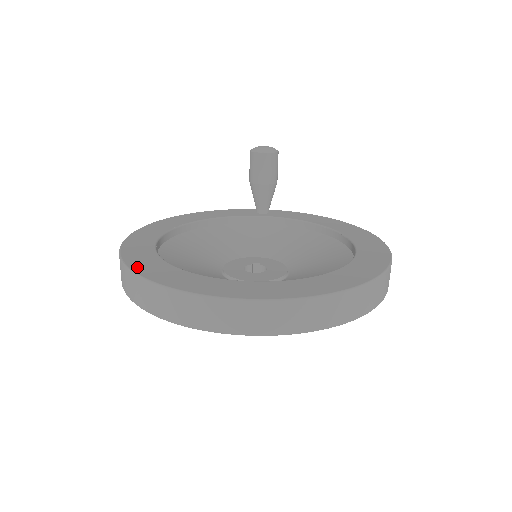
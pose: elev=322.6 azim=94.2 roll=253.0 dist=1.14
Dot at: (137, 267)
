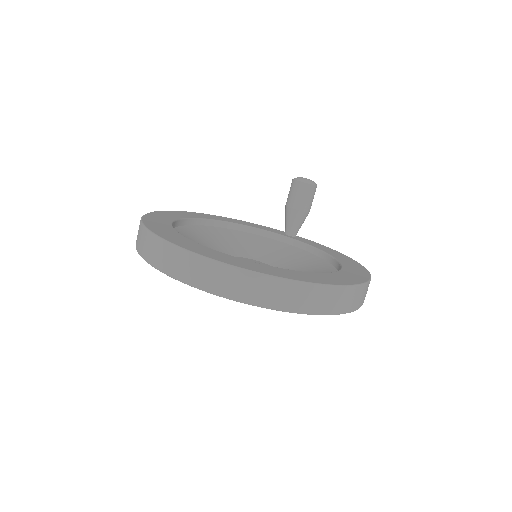
Dot at: (148, 221)
